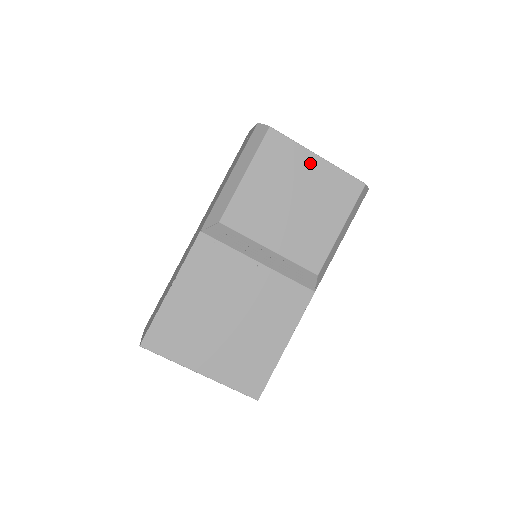
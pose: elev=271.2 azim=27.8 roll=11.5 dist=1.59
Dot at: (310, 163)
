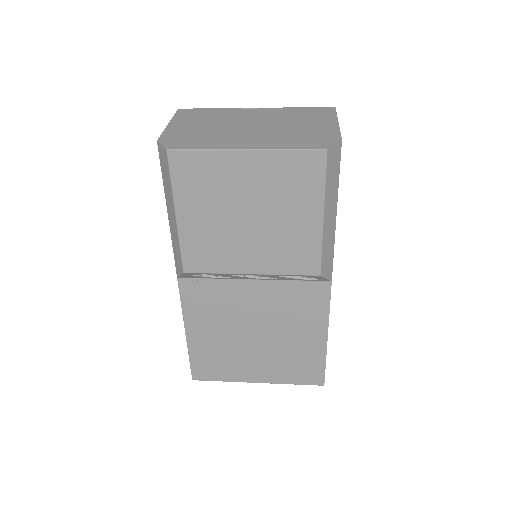
Dot at: (240, 164)
